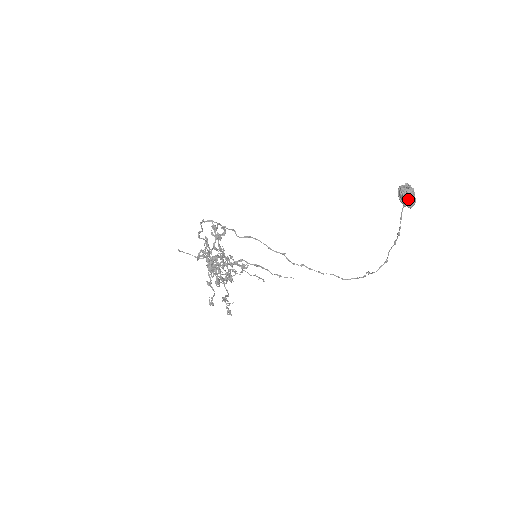
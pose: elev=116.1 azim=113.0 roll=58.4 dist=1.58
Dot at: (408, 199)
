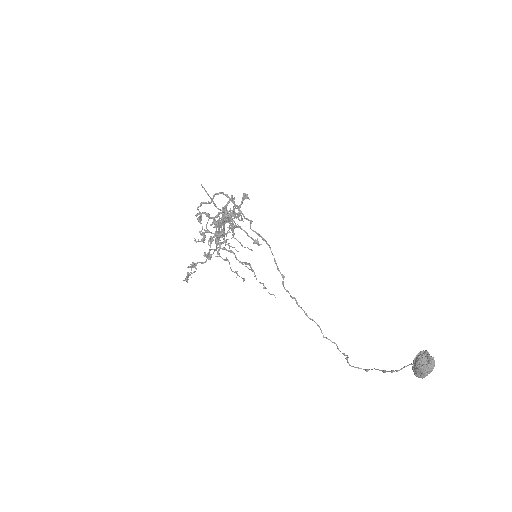
Dot at: (418, 370)
